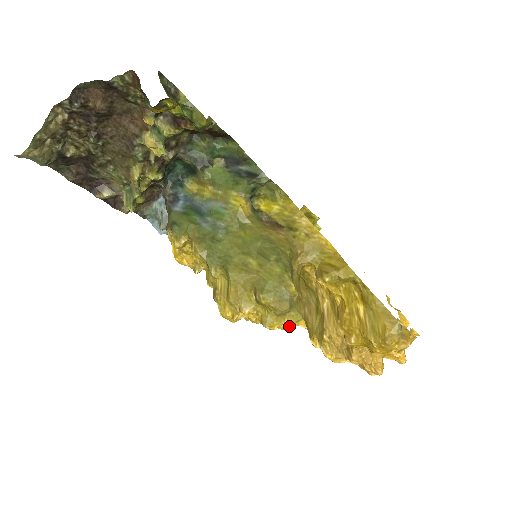
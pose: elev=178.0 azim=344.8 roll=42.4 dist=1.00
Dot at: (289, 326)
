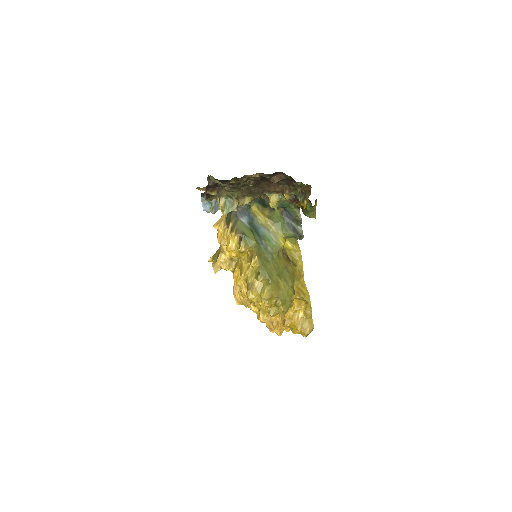
Dot at: occluded
